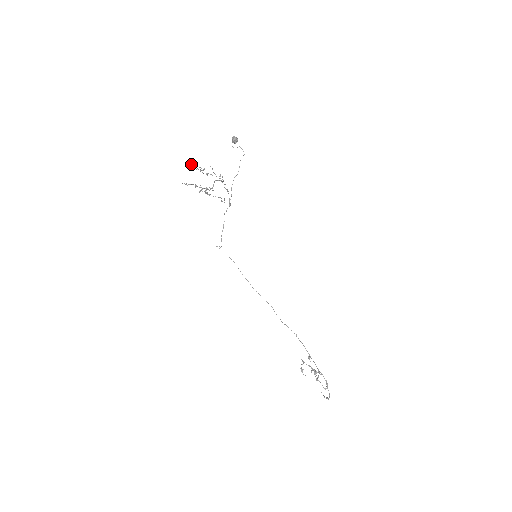
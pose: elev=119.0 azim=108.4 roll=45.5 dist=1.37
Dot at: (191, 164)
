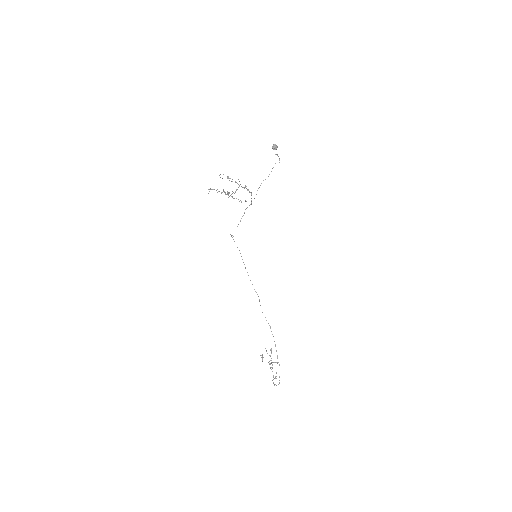
Dot at: occluded
